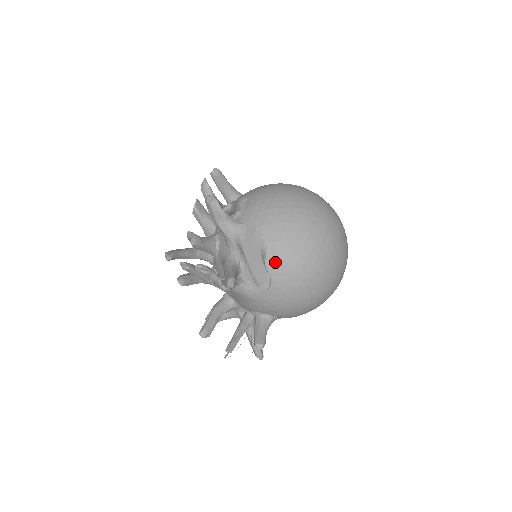
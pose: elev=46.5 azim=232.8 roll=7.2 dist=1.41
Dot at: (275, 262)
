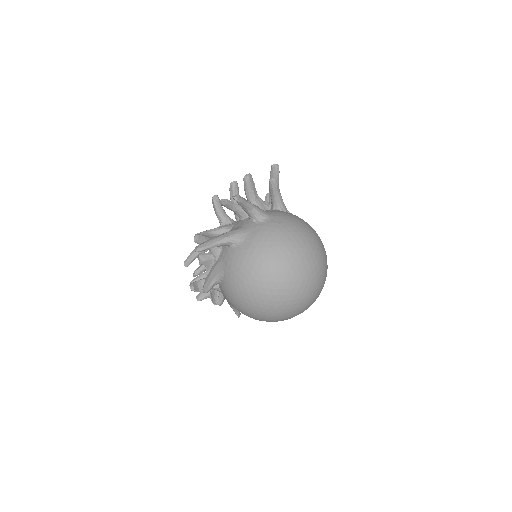
Dot at: occluded
